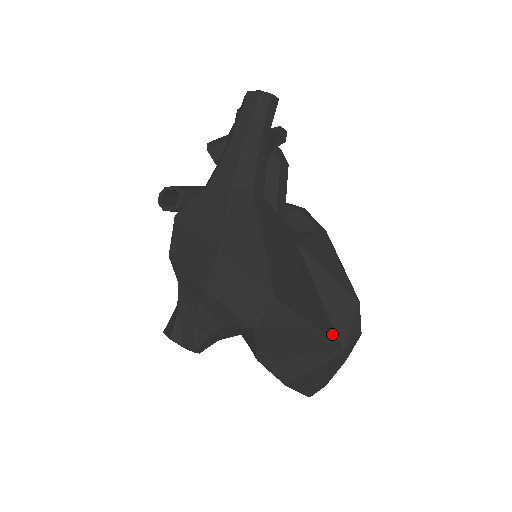
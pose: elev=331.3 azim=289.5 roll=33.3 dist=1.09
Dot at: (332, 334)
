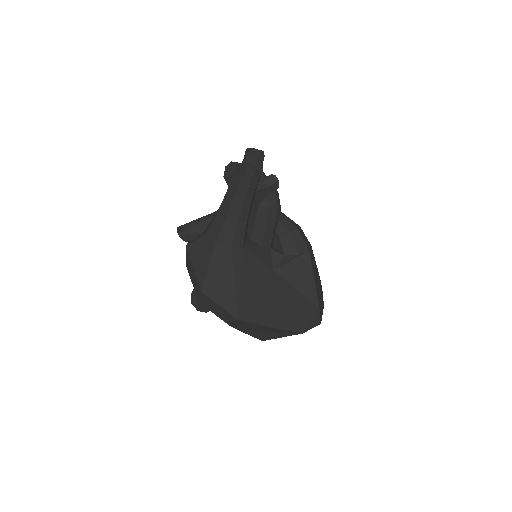
Dot at: (293, 325)
